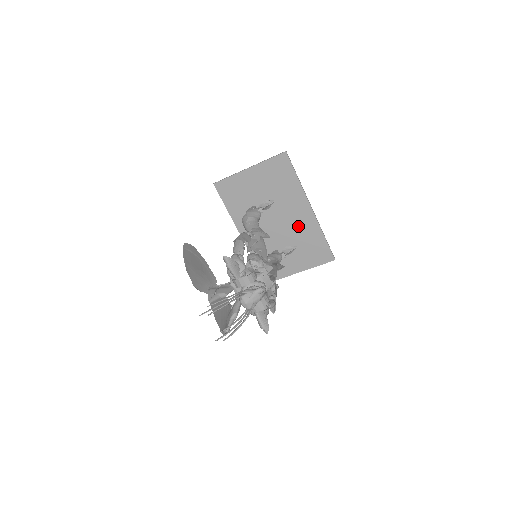
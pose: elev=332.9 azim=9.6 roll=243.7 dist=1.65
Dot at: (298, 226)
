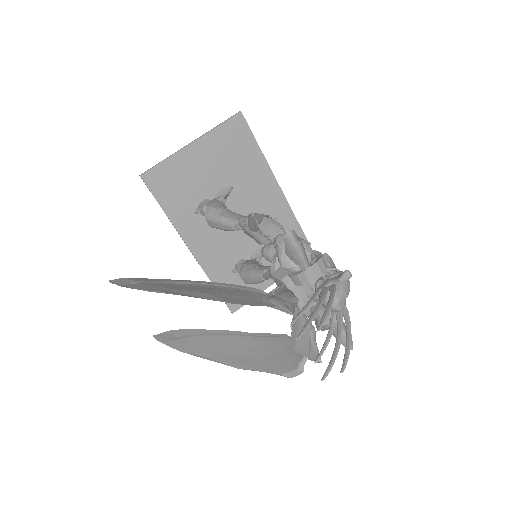
Dot at: occluded
